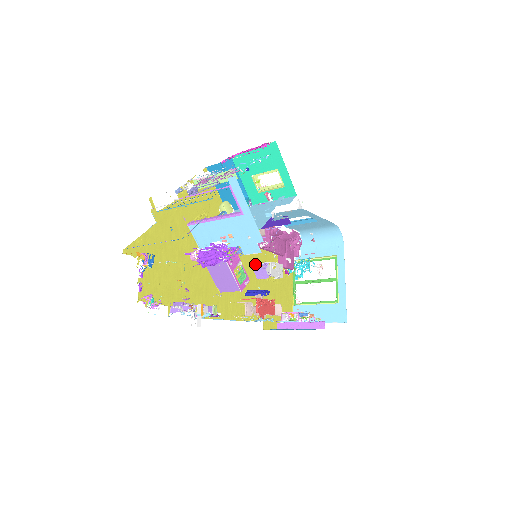
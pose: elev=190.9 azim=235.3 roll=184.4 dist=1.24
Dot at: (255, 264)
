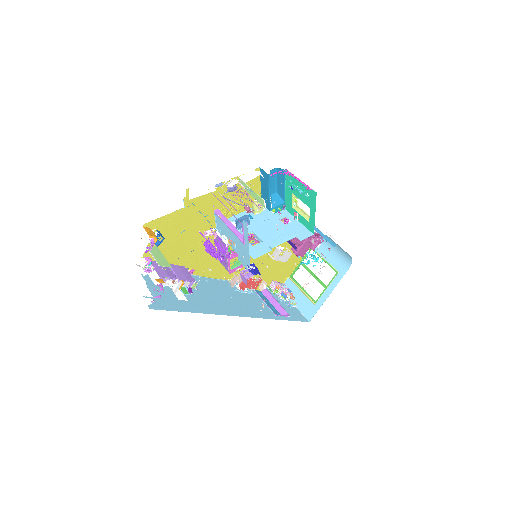
Dot at: occluded
